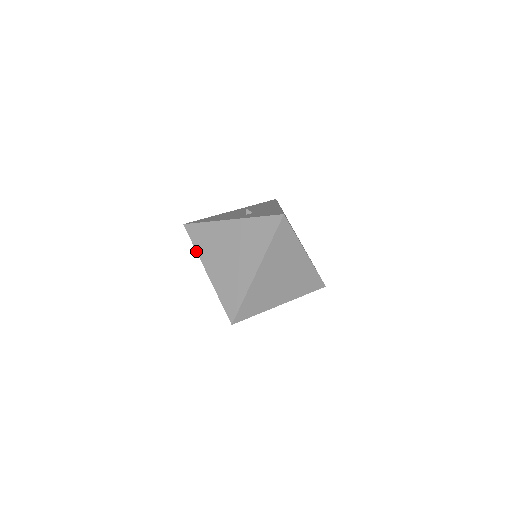
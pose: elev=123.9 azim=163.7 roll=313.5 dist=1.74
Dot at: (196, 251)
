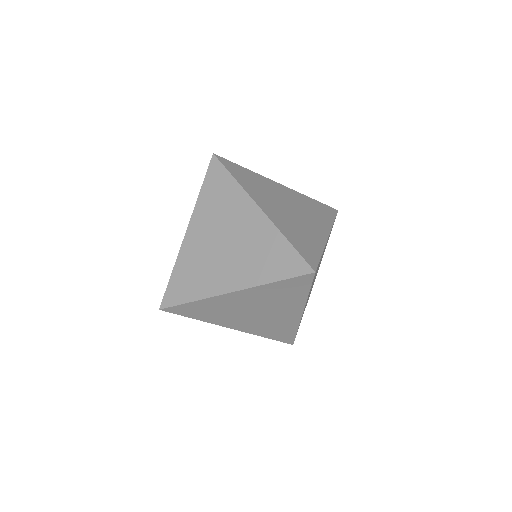
Dot at: (239, 183)
